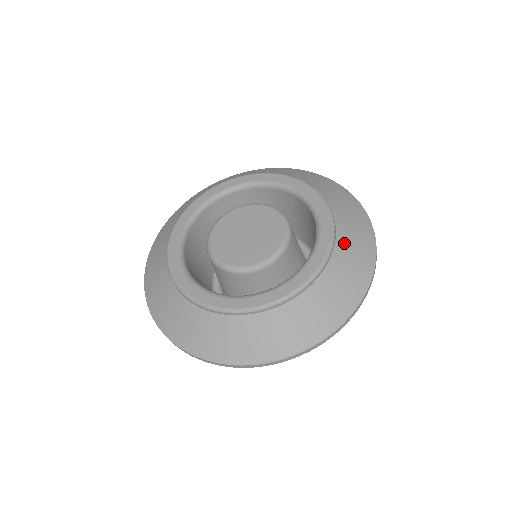
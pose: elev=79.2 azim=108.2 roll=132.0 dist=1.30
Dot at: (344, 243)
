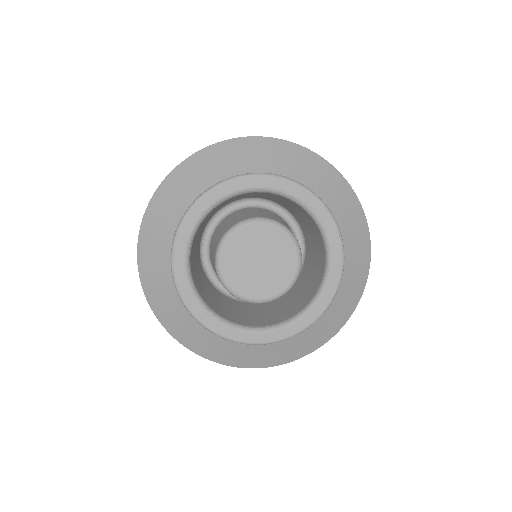
Dot at: (318, 325)
